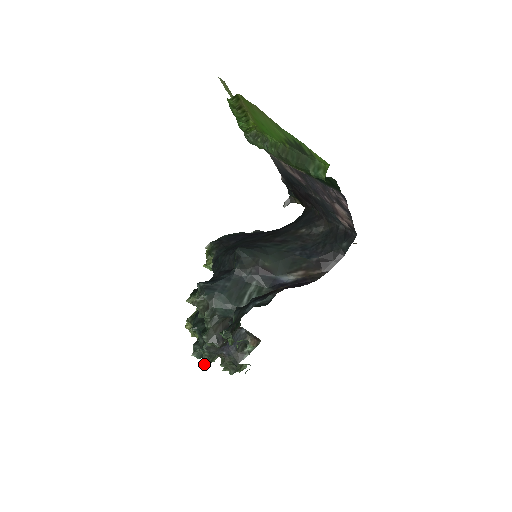
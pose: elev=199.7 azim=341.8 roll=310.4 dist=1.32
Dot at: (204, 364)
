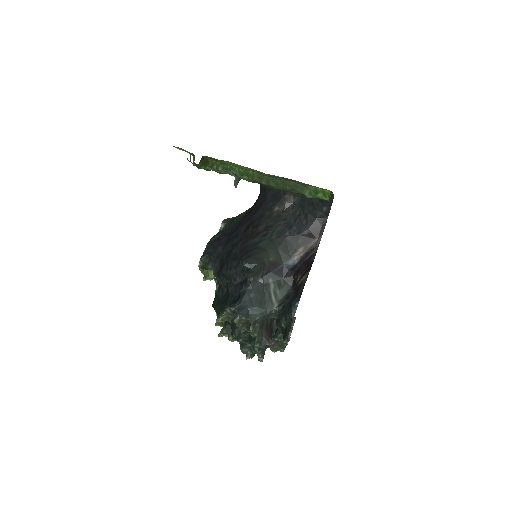
Dot at: (262, 360)
